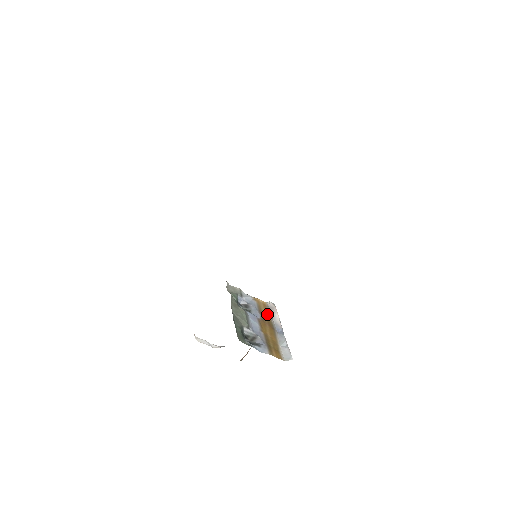
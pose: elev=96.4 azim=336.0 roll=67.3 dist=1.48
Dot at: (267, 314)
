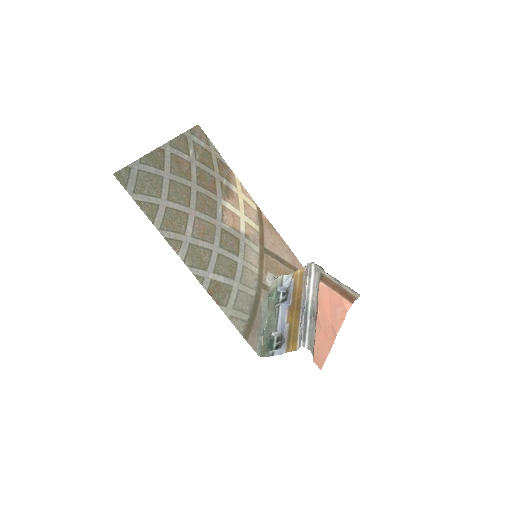
Dot at: (300, 288)
